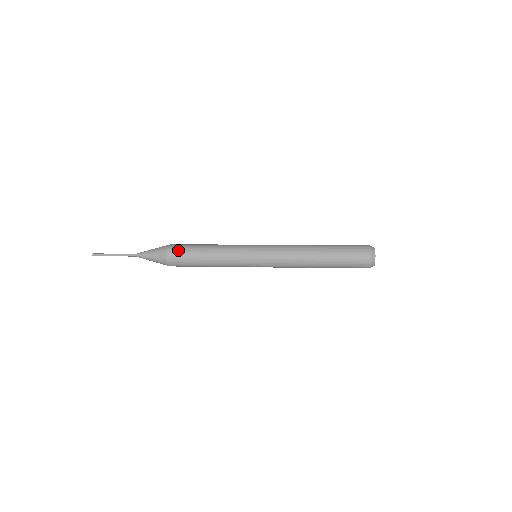
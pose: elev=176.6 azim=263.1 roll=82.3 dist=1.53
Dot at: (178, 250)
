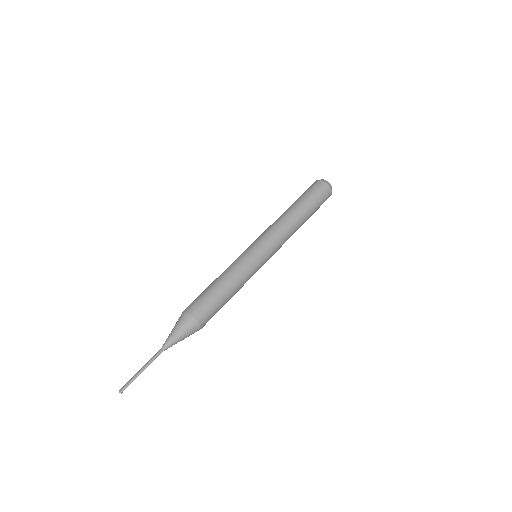
Dot at: (210, 318)
